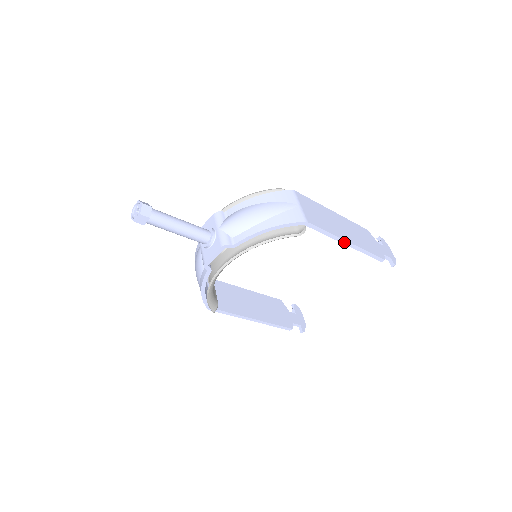
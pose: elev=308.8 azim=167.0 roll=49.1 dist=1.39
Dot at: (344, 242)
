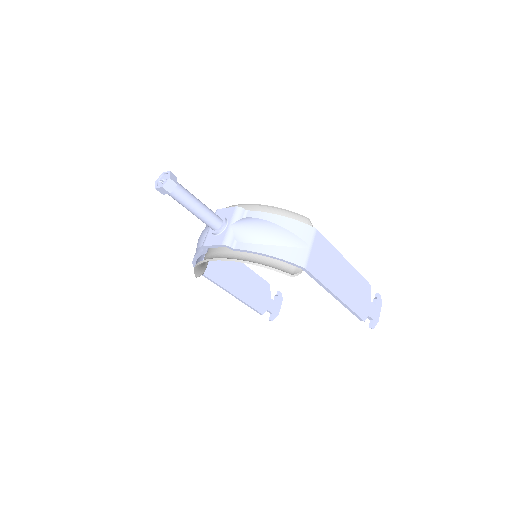
Dot at: (333, 295)
